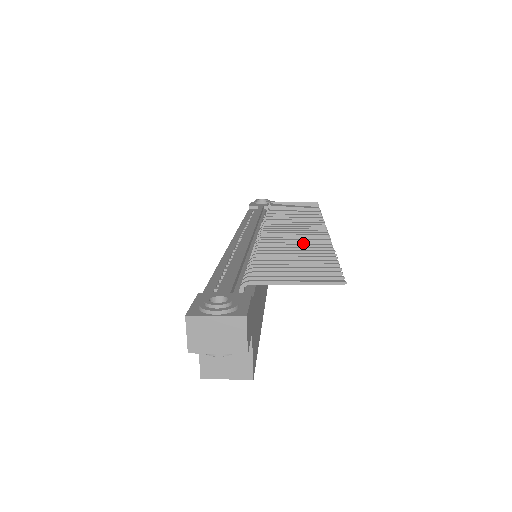
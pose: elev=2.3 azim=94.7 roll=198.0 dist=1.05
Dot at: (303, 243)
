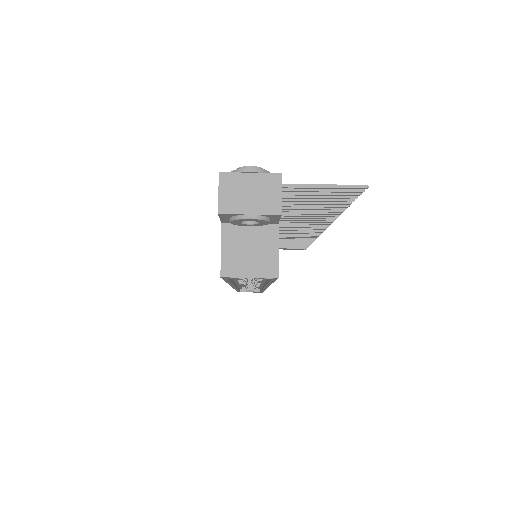
Dot at: (310, 216)
